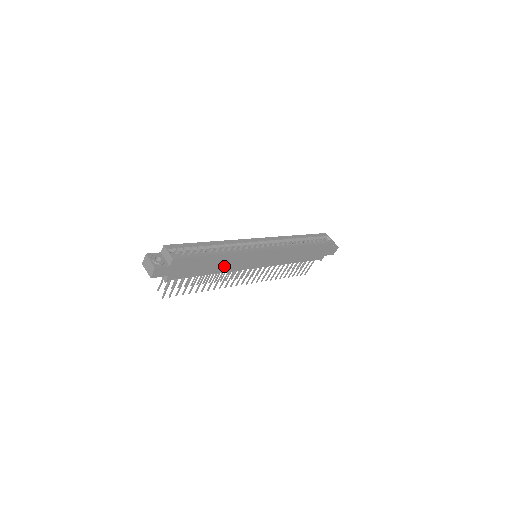
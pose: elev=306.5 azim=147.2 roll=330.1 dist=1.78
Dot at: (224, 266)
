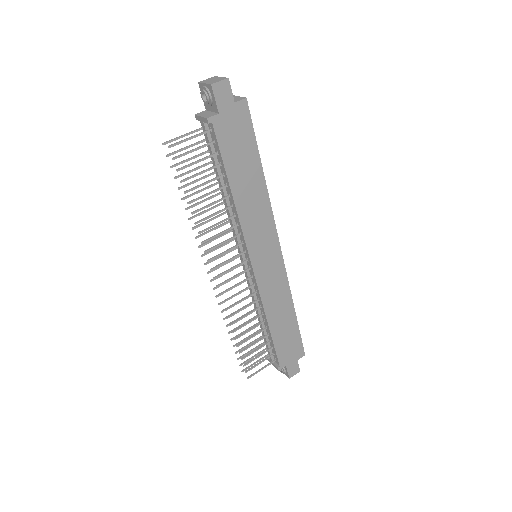
Dot at: (247, 202)
